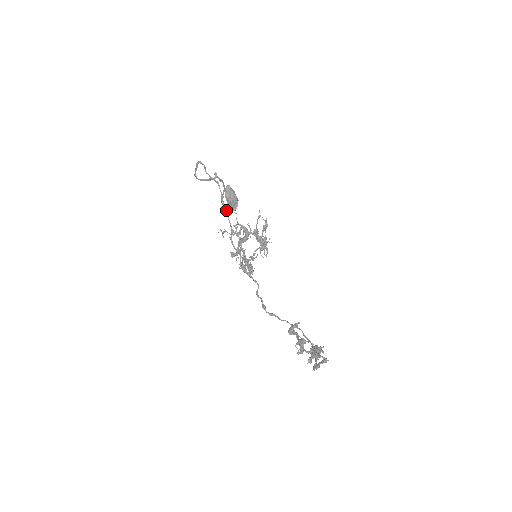
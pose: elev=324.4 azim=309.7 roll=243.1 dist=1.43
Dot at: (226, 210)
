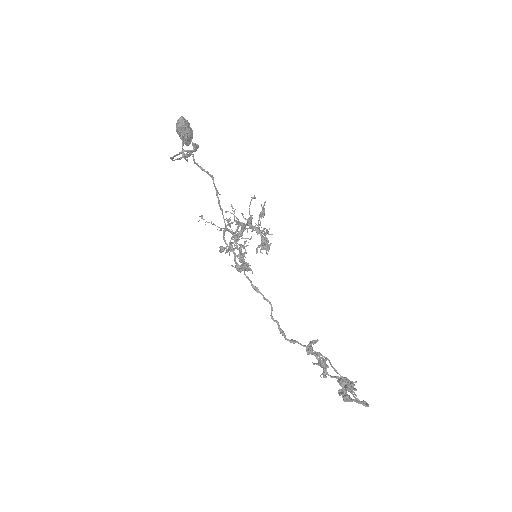
Dot at: (222, 209)
